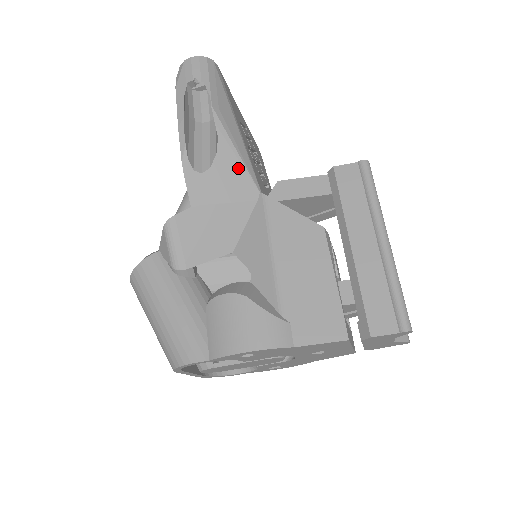
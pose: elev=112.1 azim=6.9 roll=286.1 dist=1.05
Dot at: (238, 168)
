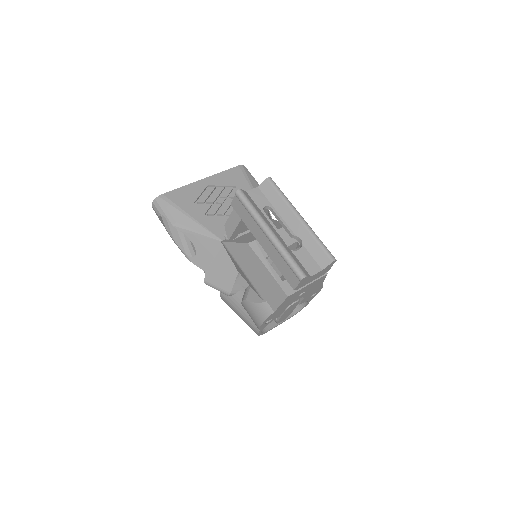
Dot at: (204, 240)
